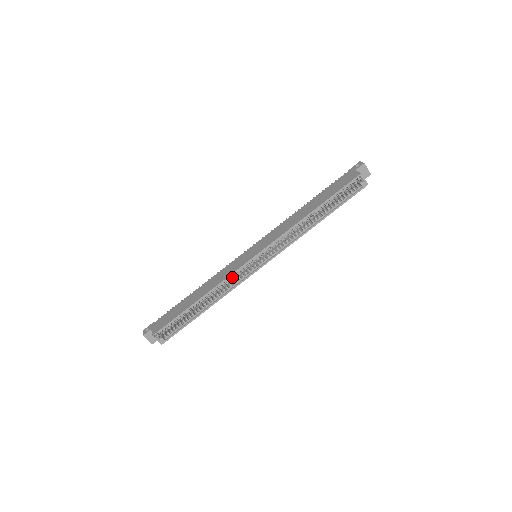
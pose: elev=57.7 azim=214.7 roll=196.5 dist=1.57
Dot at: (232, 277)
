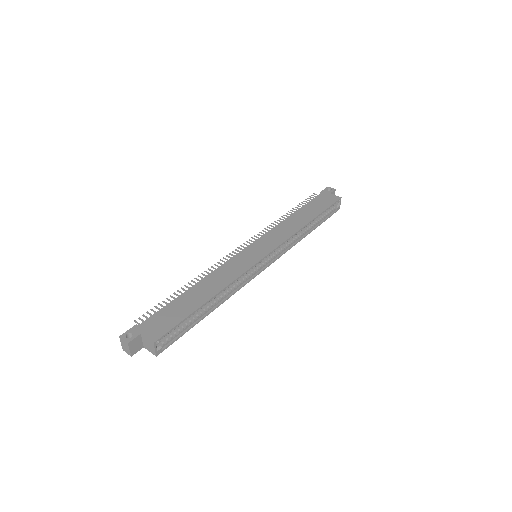
Dot at: (242, 275)
